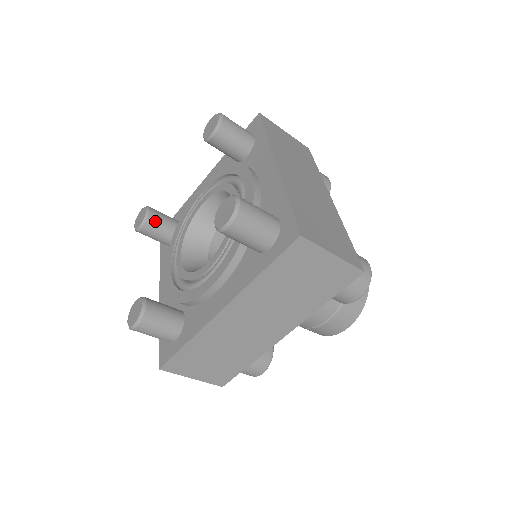
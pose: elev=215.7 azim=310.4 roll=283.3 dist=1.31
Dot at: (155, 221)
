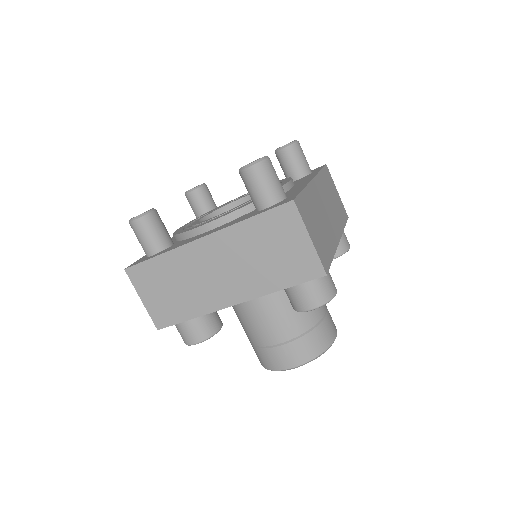
Dot at: occluded
